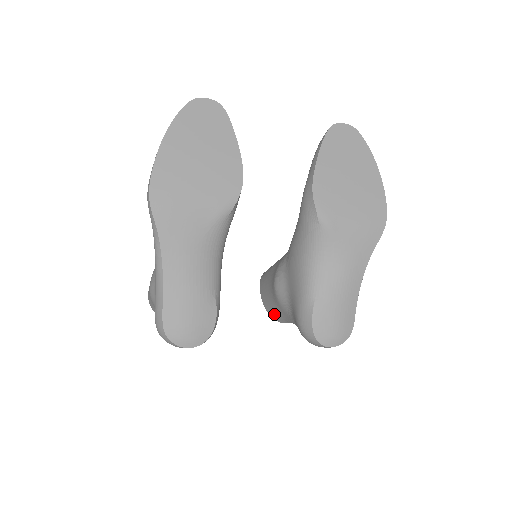
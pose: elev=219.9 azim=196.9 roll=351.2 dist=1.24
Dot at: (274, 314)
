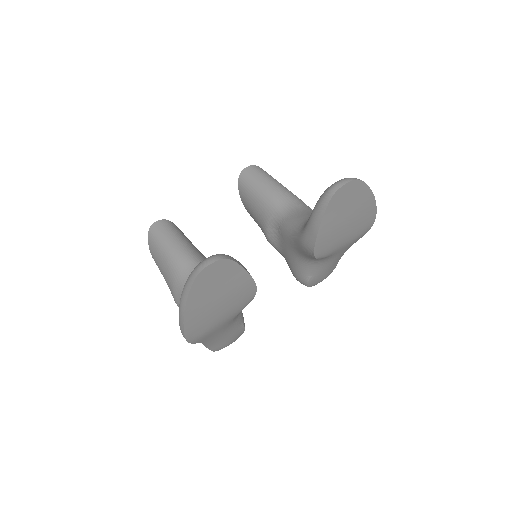
Dot at: occluded
